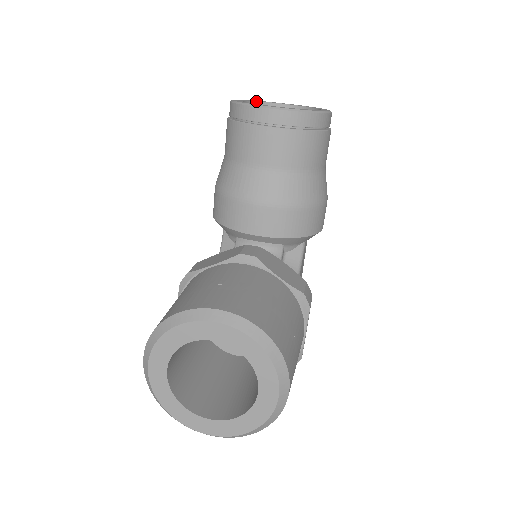
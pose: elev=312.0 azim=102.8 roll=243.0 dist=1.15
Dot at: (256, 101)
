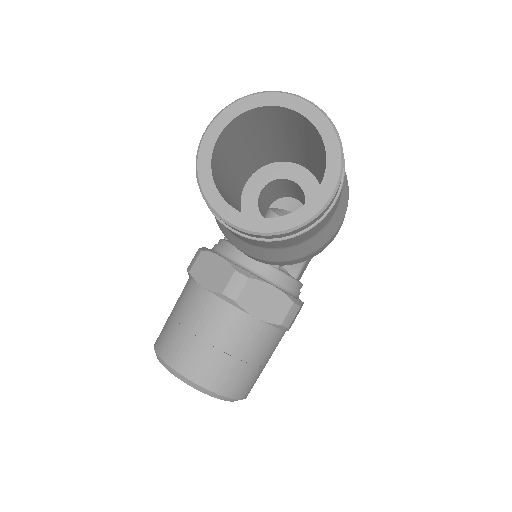
Dot at: (247, 110)
